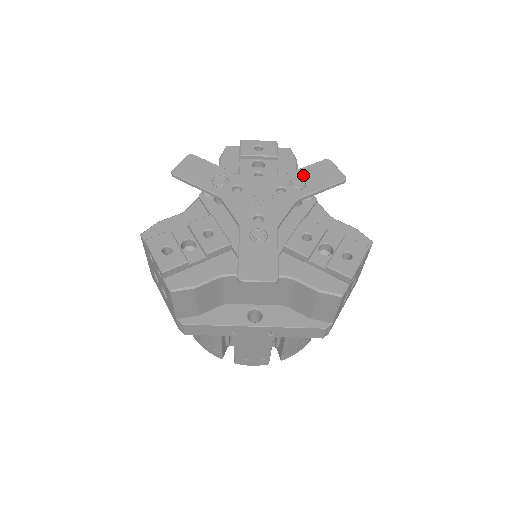
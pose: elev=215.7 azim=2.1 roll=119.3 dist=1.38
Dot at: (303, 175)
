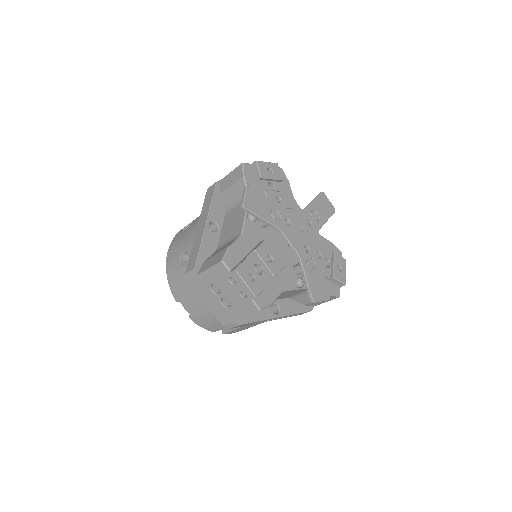
Dot at: (316, 208)
